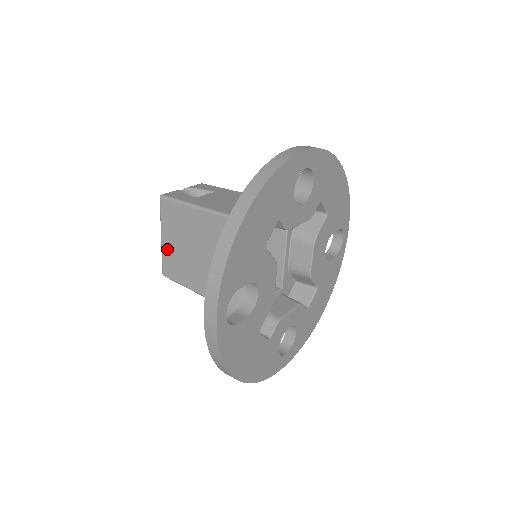
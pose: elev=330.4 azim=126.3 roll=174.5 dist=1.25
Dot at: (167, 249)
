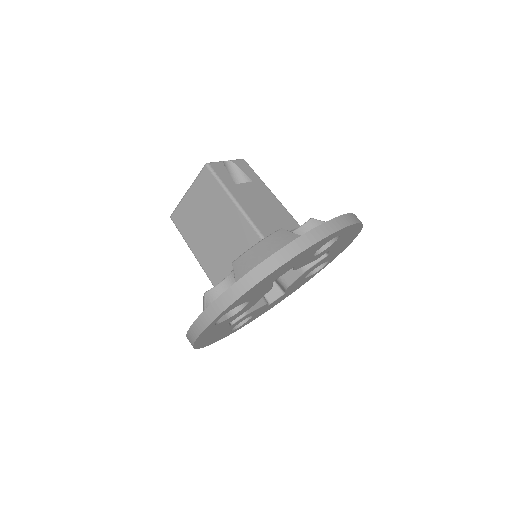
Dot at: (187, 204)
